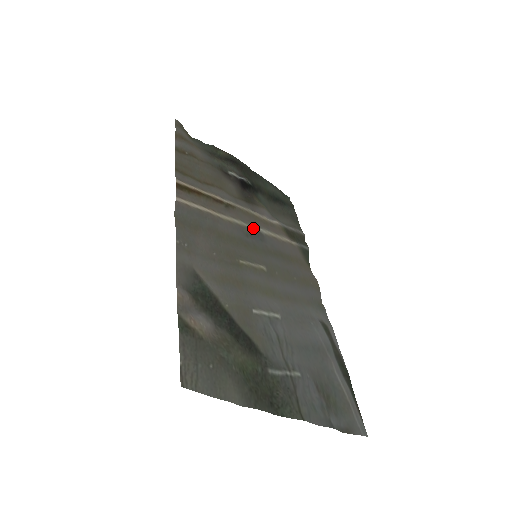
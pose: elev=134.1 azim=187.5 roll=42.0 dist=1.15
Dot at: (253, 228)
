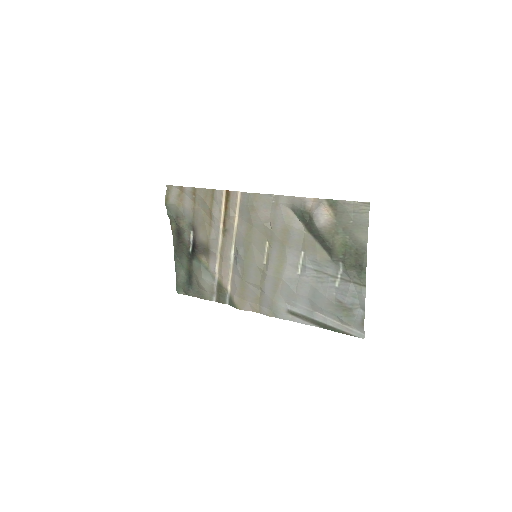
Dot at: (232, 254)
